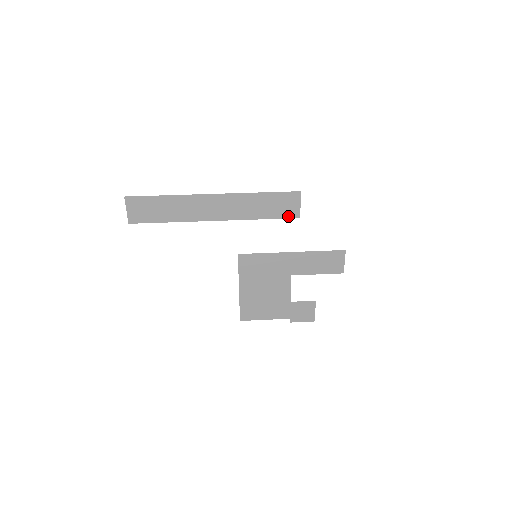
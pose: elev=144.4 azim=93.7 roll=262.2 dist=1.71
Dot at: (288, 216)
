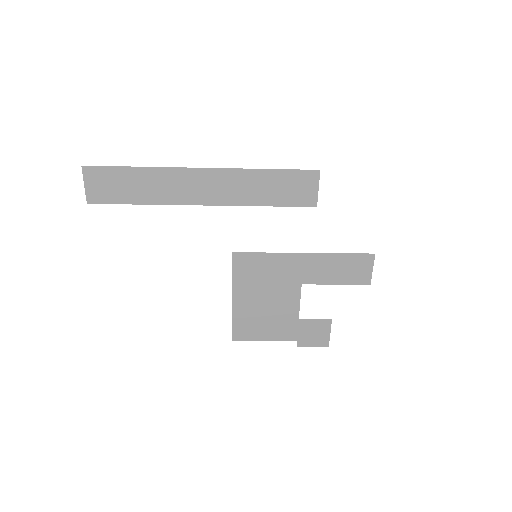
Dot at: (301, 203)
